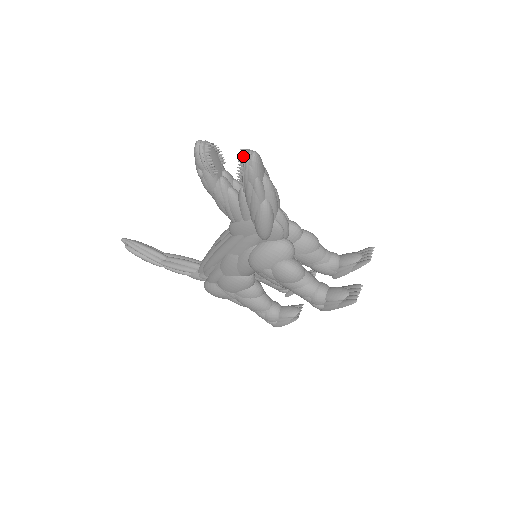
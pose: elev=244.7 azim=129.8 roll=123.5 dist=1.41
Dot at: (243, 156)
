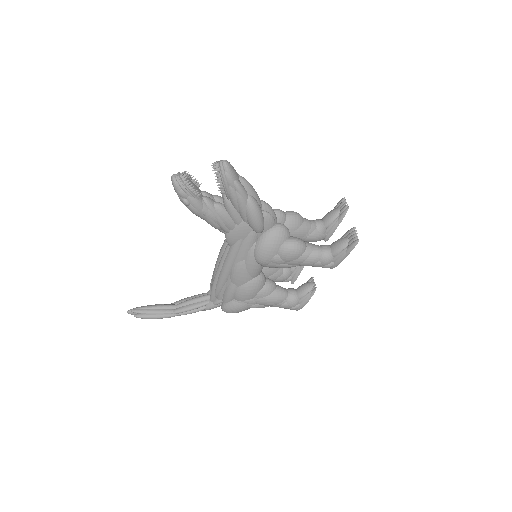
Dot at: (216, 168)
